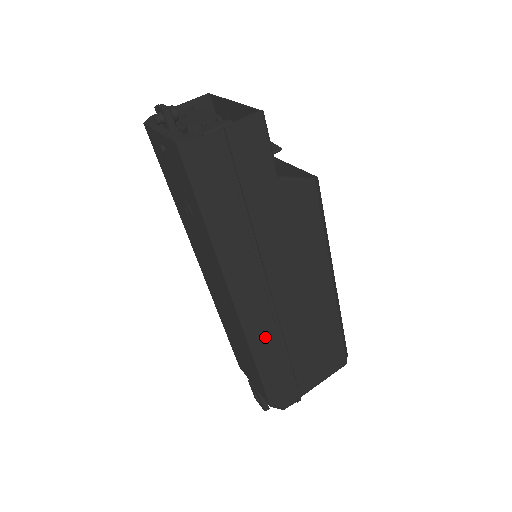
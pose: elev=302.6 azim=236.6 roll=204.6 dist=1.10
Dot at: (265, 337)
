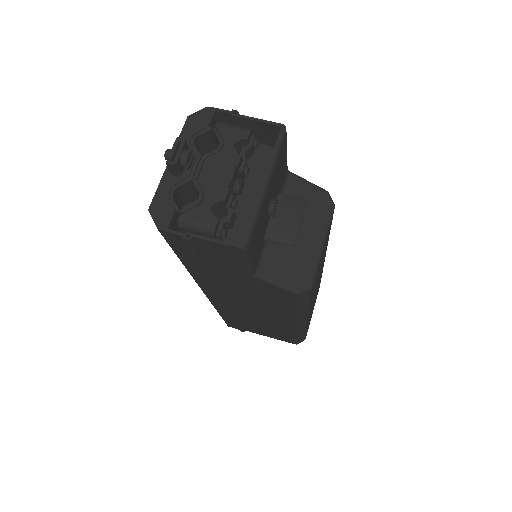
Dot at: (217, 307)
